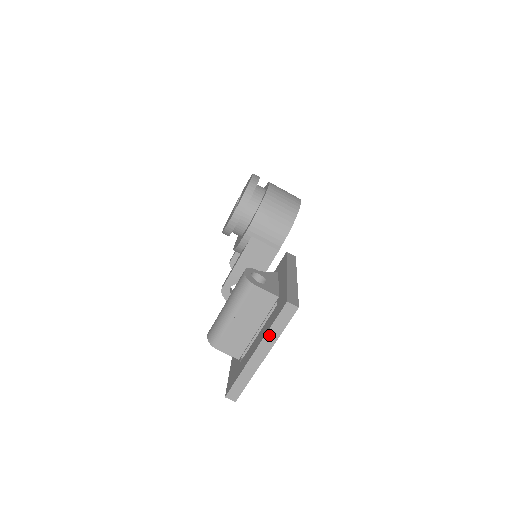
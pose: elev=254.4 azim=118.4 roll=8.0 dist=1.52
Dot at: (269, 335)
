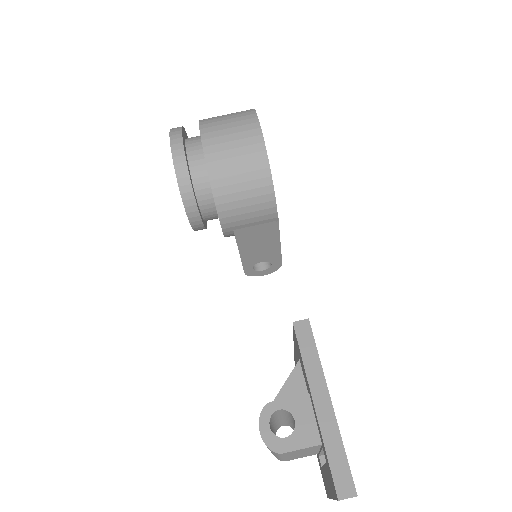
Dot at: occluded
